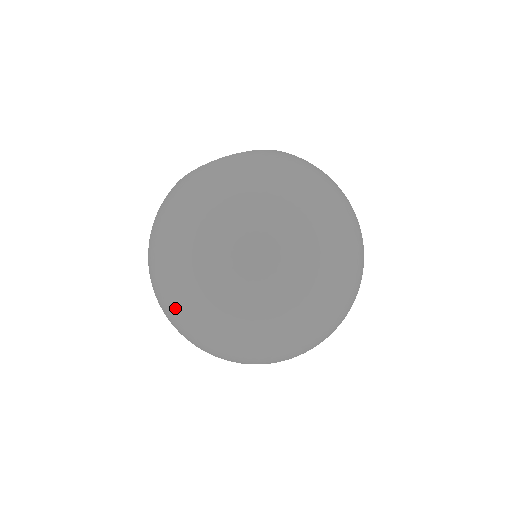
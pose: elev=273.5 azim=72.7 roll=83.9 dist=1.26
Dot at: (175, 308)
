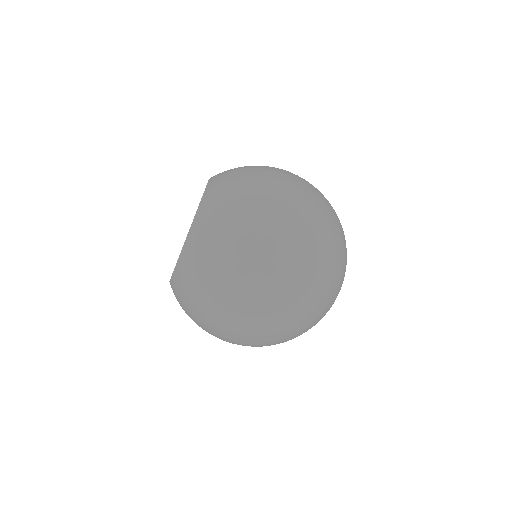
Dot at: (260, 345)
